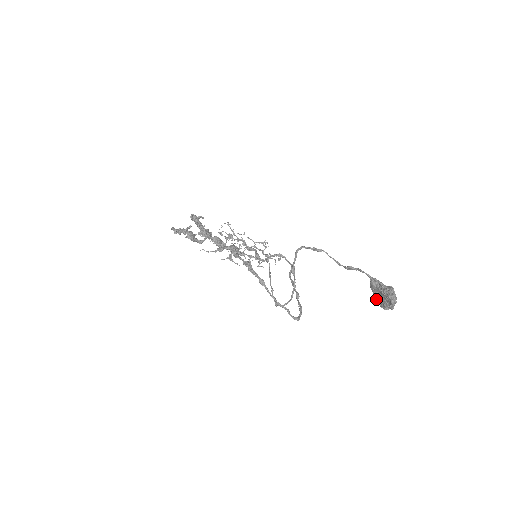
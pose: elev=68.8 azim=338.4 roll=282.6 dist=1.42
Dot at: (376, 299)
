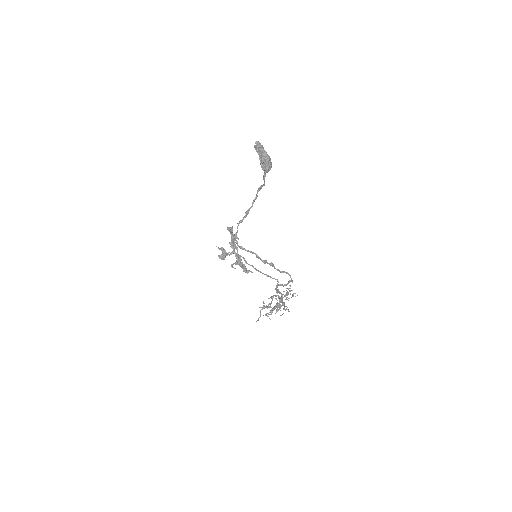
Dot at: occluded
